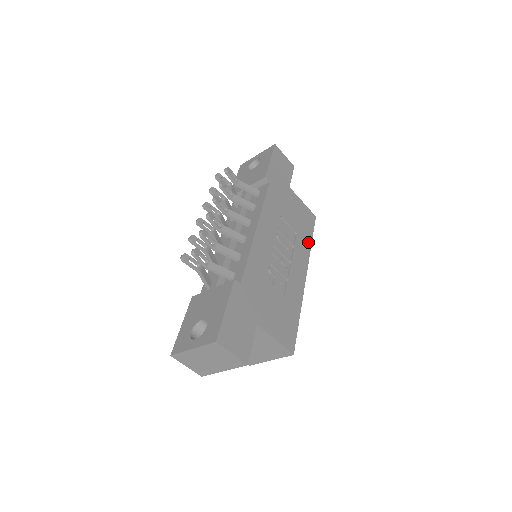
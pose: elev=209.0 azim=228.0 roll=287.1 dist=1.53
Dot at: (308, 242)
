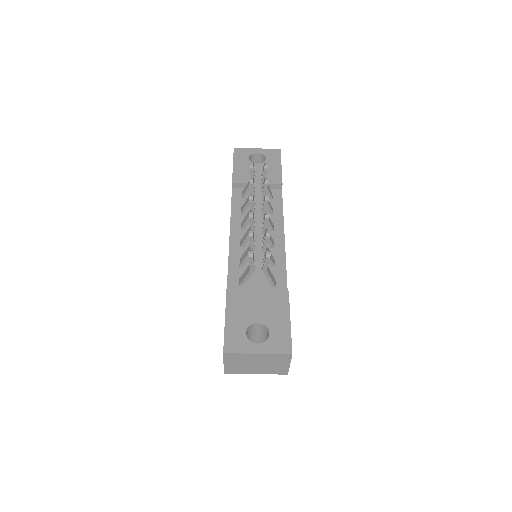
Dot at: occluded
